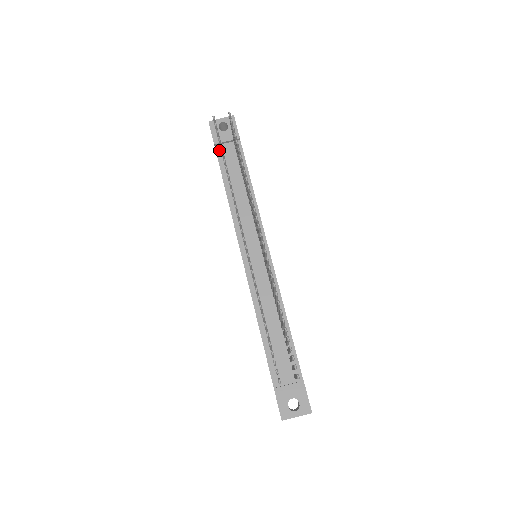
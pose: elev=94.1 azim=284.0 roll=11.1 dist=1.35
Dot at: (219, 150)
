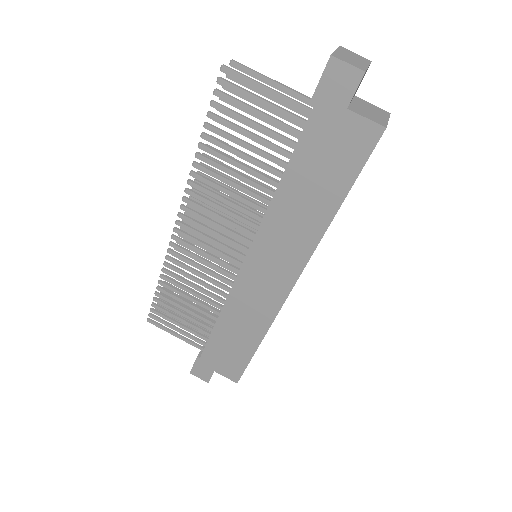
Dot at: (203, 351)
